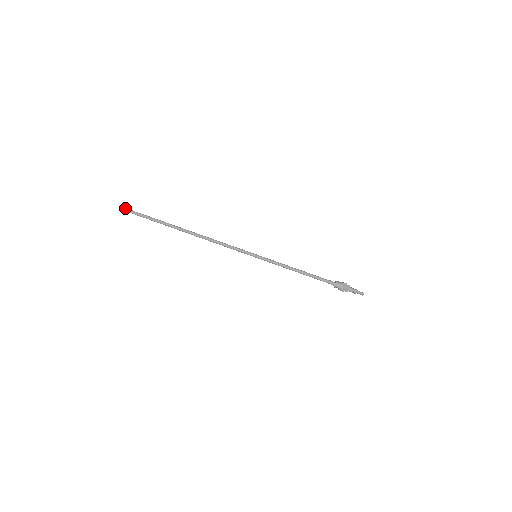
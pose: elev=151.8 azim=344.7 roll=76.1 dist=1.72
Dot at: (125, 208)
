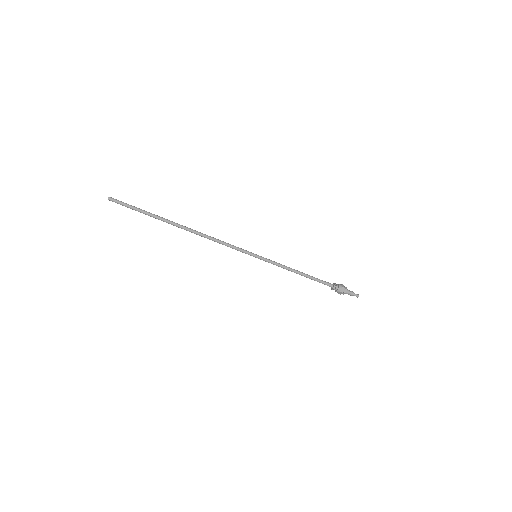
Dot at: (110, 197)
